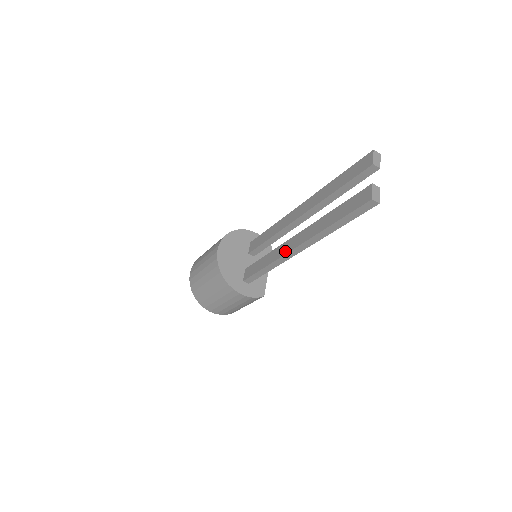
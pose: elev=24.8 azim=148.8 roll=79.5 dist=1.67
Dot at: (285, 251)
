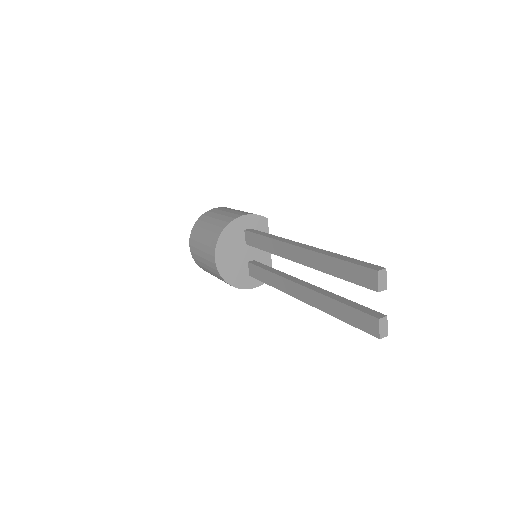
Dot at: (290, 292)
